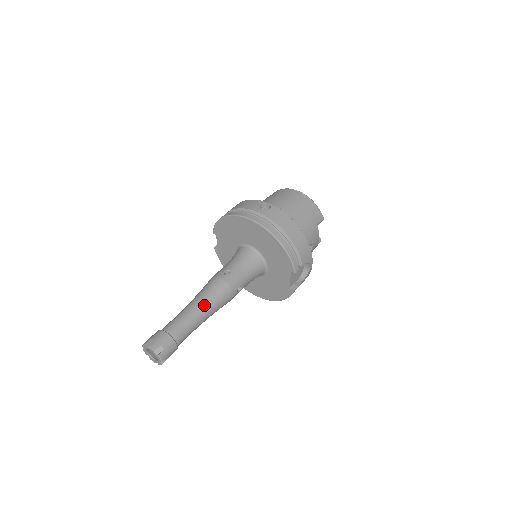
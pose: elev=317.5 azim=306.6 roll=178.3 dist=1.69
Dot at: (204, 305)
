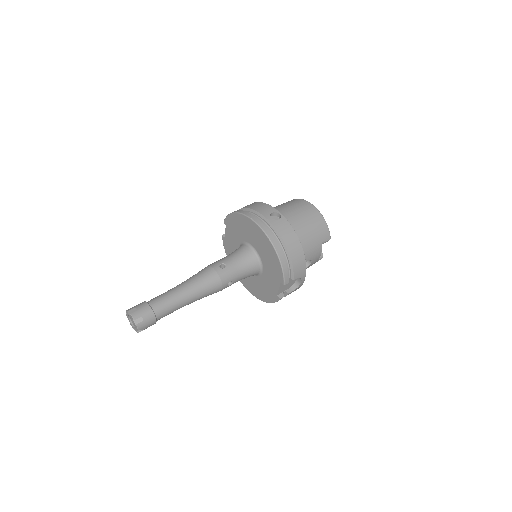
Dot at: (192, 290)
